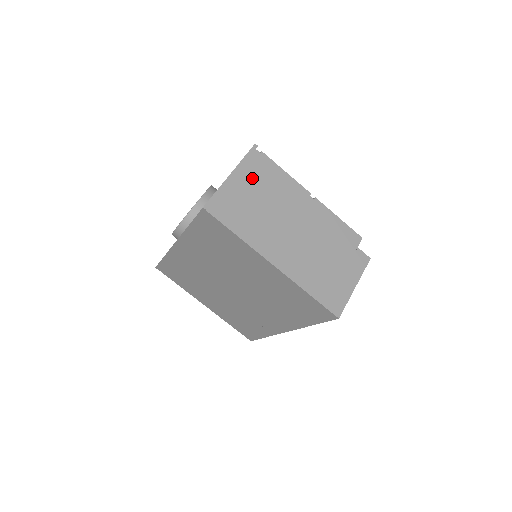
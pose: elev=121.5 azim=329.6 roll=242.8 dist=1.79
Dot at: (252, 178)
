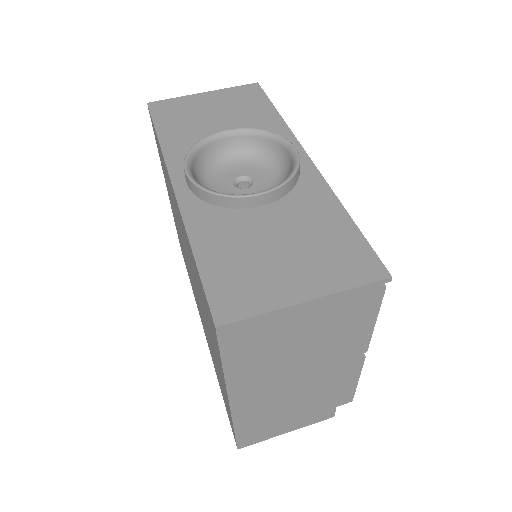
Dot at: (328, 314)
